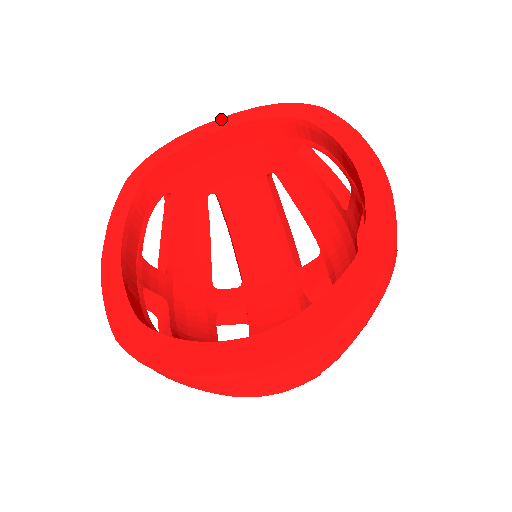
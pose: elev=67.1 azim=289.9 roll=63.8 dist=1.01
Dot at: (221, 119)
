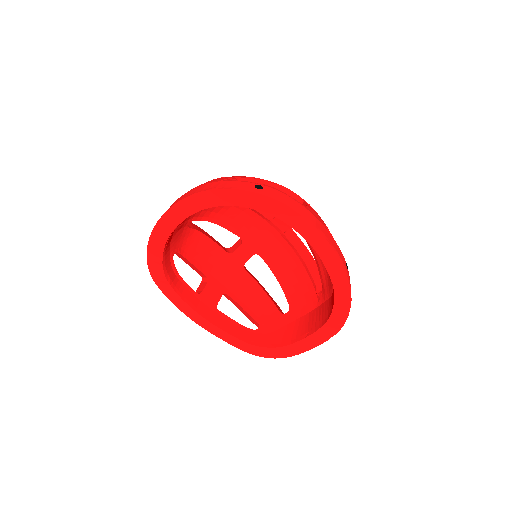
Dot at: (170, 211)
